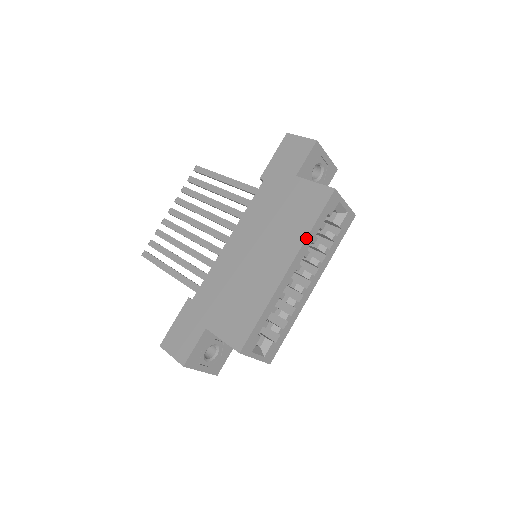
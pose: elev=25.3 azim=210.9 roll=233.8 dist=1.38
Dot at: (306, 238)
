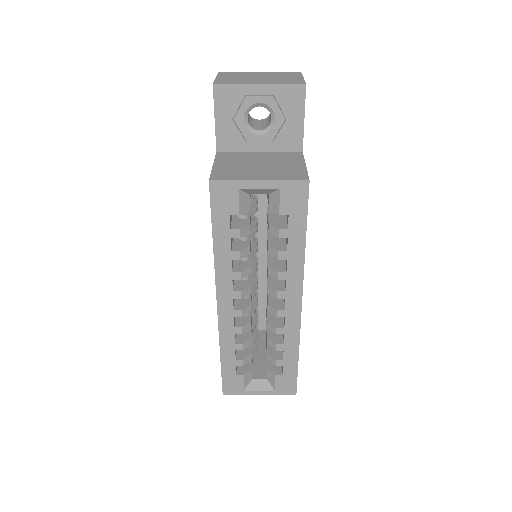
Dot at: (214, 261)
